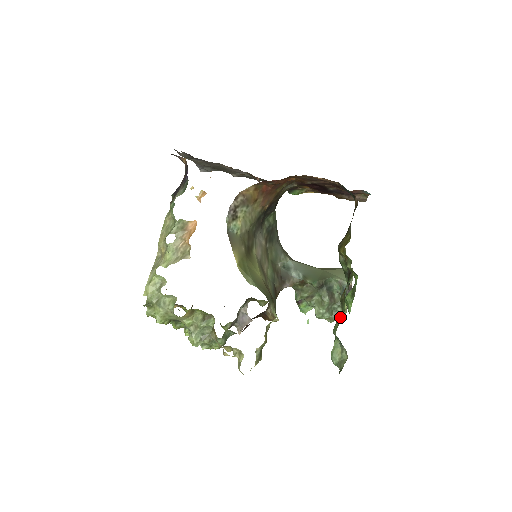
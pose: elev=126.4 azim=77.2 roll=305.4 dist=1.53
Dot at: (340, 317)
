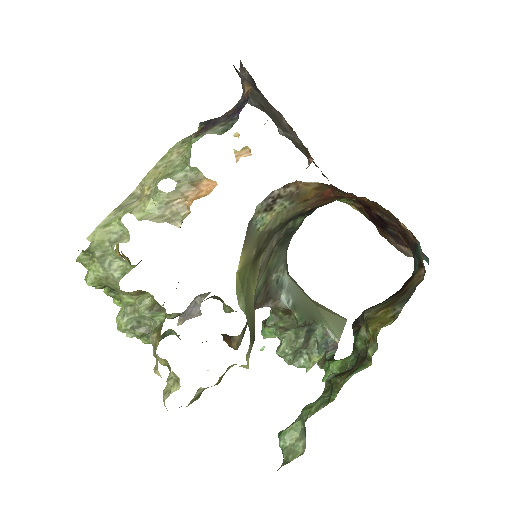
Dot at: (322, 403)
